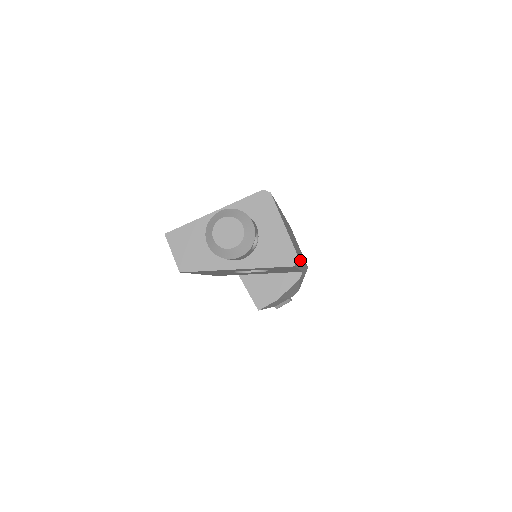
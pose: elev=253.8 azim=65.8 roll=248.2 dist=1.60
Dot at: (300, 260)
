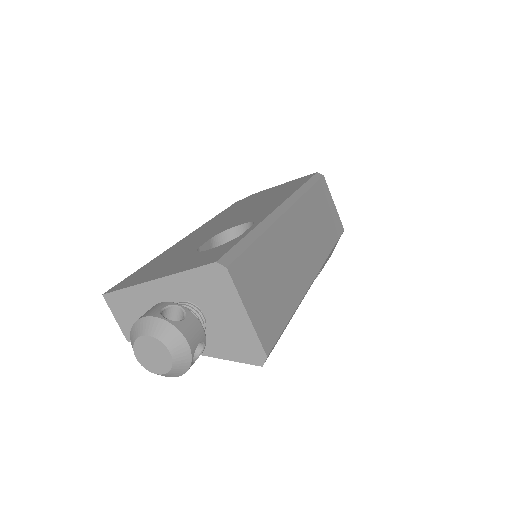
Dot at: (287, 322)
